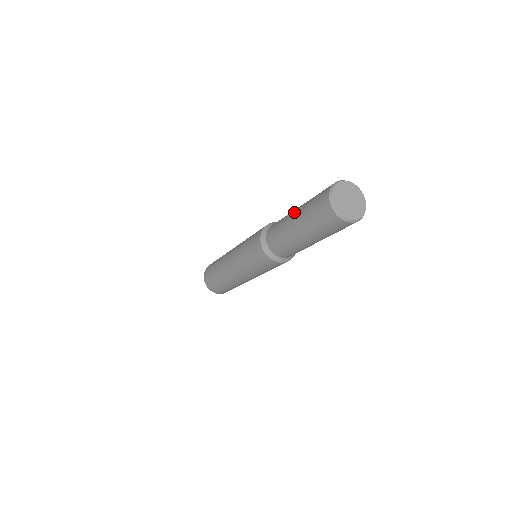
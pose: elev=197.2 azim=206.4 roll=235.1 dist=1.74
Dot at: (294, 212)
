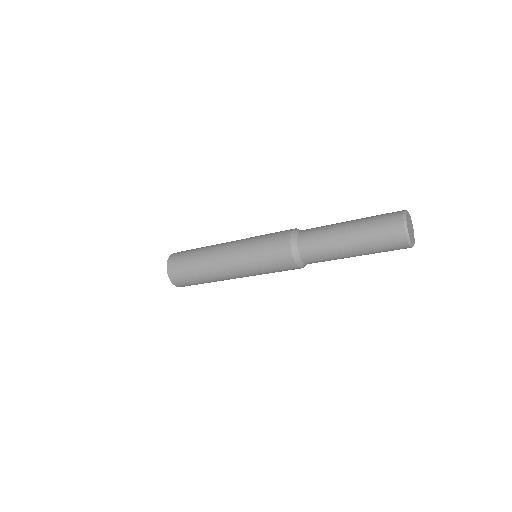
Dot at: (345, 227)
